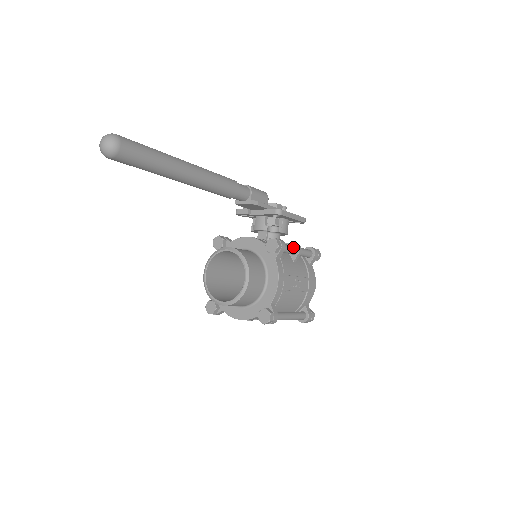
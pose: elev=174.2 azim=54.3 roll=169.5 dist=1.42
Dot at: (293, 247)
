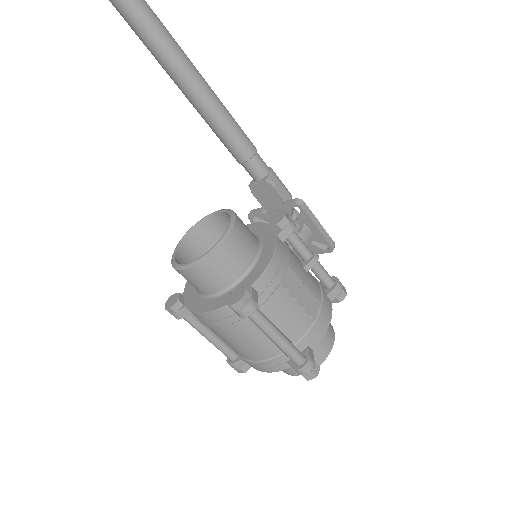
Dot at: (307, 247)
